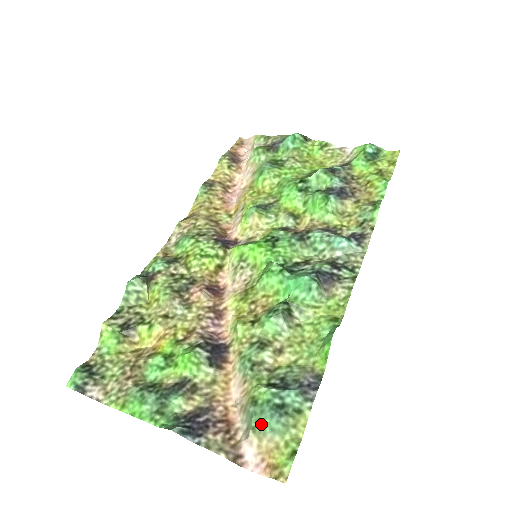
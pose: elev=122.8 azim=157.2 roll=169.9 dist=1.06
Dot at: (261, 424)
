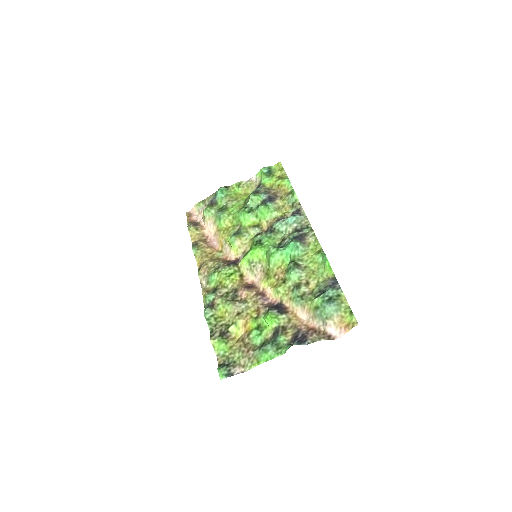
Dot at: (328, 313)
